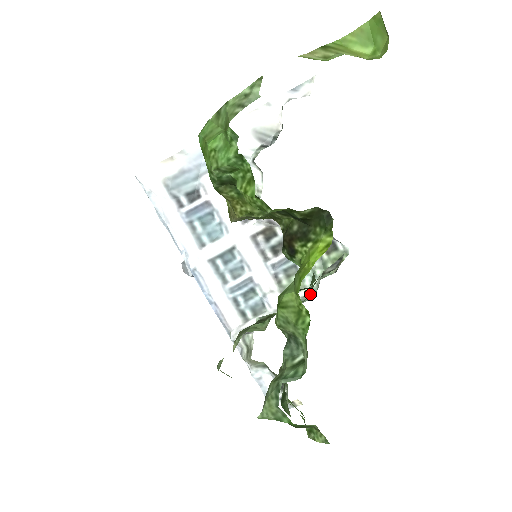
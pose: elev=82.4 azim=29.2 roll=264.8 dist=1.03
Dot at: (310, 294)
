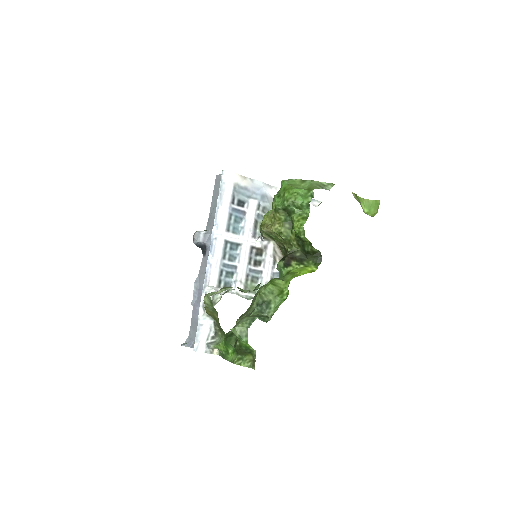
Dot at: occluded
